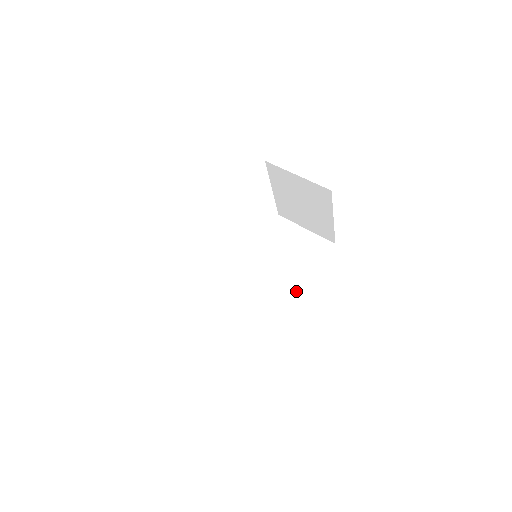
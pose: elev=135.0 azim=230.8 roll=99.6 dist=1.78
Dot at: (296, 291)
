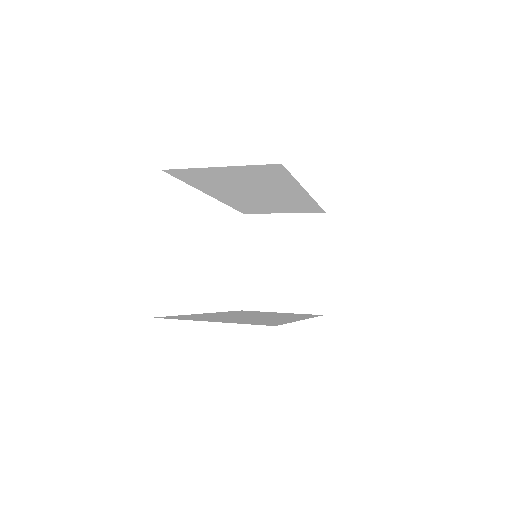
Dot at: occluded
